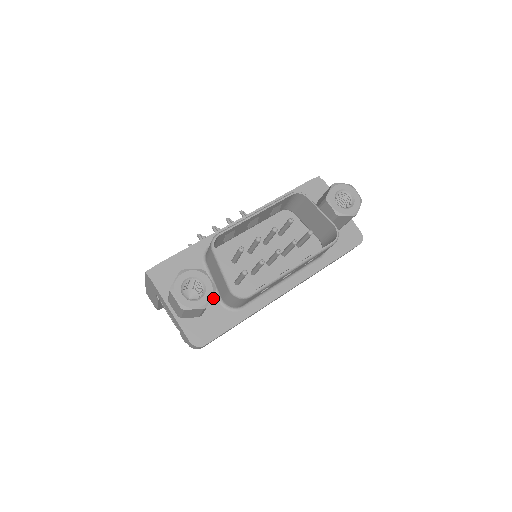
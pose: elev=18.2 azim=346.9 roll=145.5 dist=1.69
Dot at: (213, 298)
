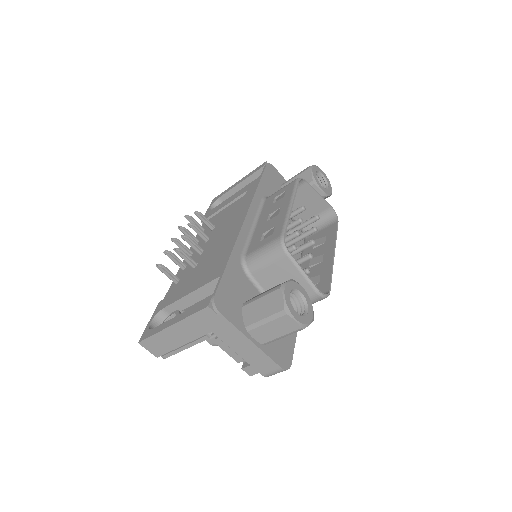
Dot at: occluded
